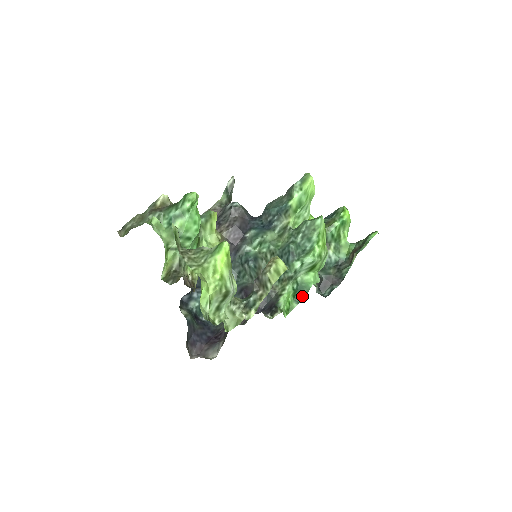
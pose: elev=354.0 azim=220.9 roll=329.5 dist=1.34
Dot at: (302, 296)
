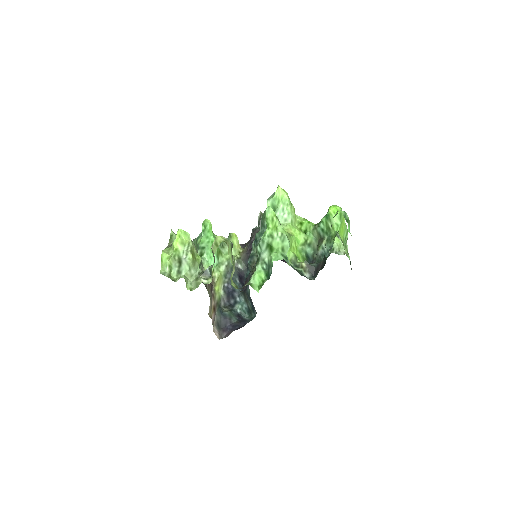
Dot at: (270, 273)
